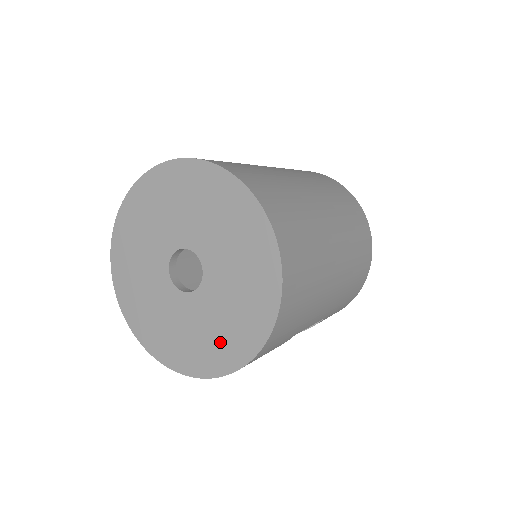
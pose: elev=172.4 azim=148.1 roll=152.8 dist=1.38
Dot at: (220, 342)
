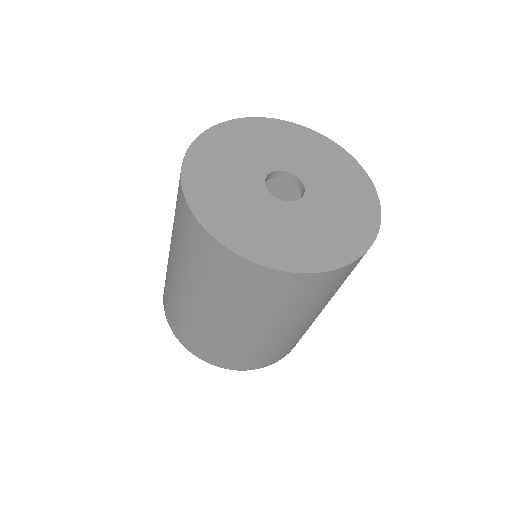
Dot at: (354, 200)
